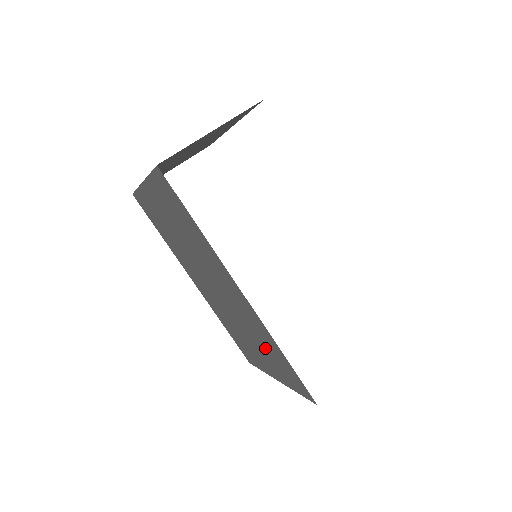
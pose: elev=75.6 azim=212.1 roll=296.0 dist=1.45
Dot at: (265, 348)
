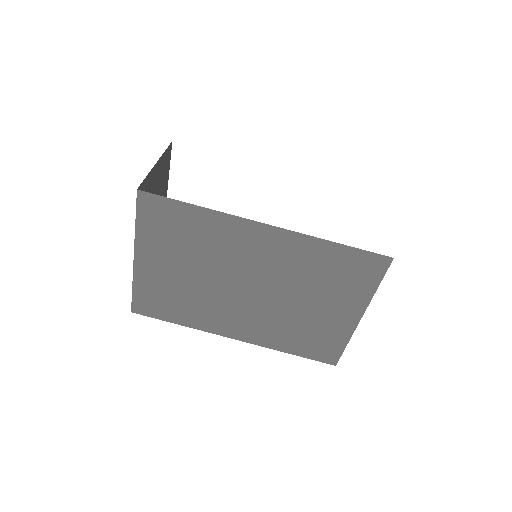
Dot at: (323, 279)
